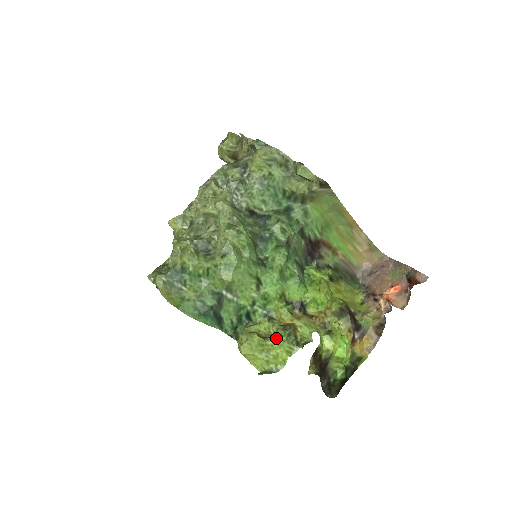
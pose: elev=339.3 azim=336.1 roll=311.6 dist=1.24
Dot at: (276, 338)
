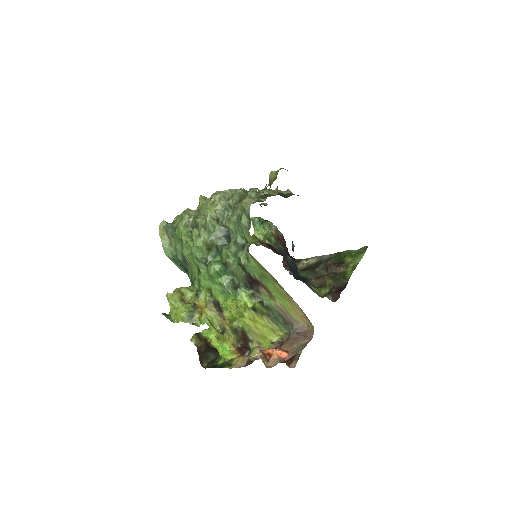
Dot at: (185, 306)
